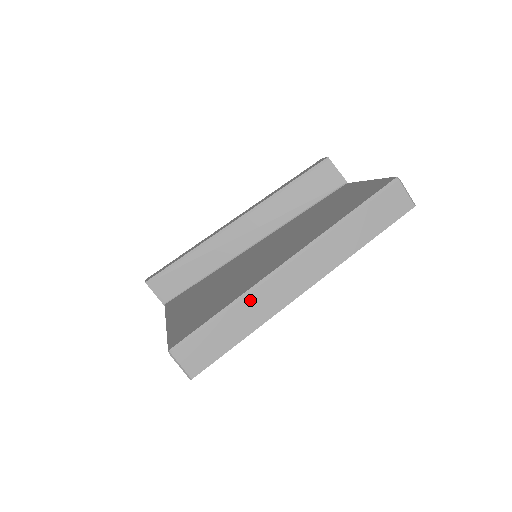
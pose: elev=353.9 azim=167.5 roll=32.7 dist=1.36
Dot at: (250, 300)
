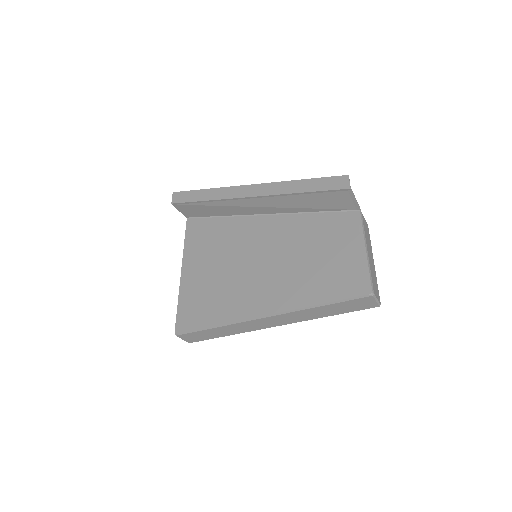
Dot at: (233, 326)
